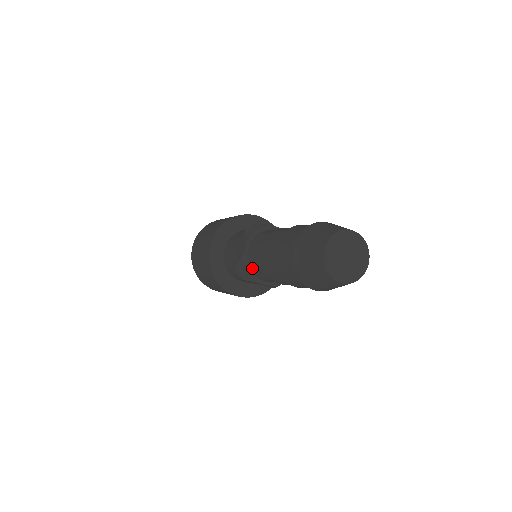
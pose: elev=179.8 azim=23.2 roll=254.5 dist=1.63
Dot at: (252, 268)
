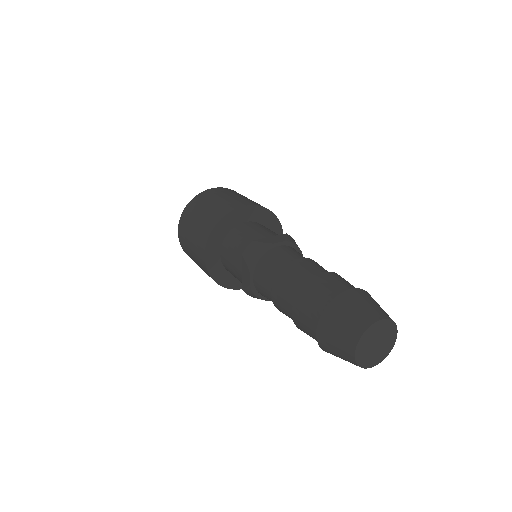
Dot at: (262, 295)
